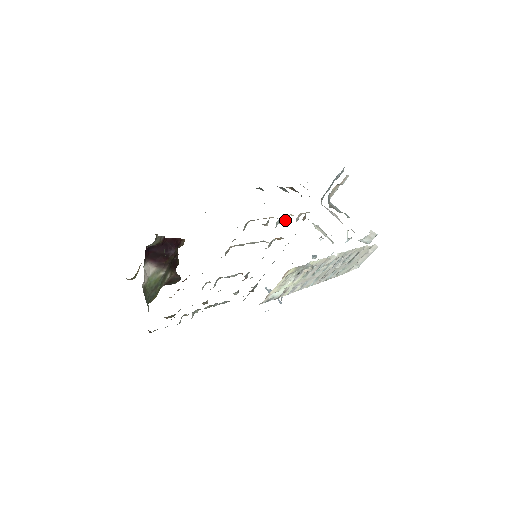
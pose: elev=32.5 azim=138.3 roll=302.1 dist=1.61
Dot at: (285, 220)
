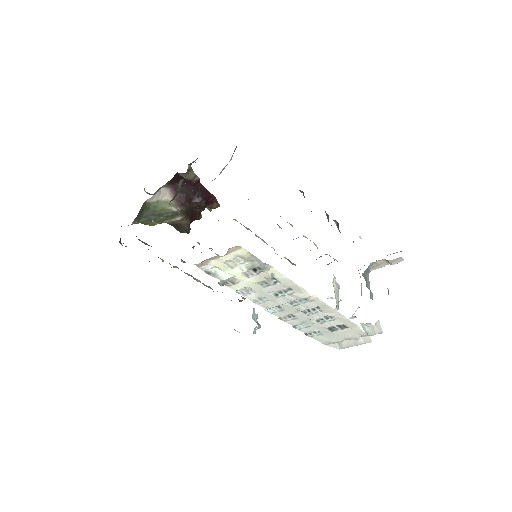
Dot at: occluded
